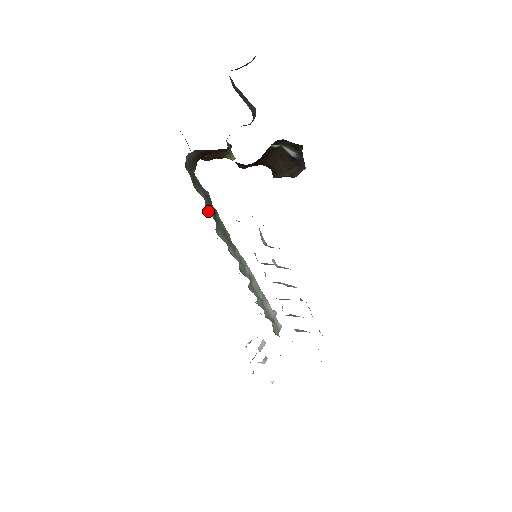
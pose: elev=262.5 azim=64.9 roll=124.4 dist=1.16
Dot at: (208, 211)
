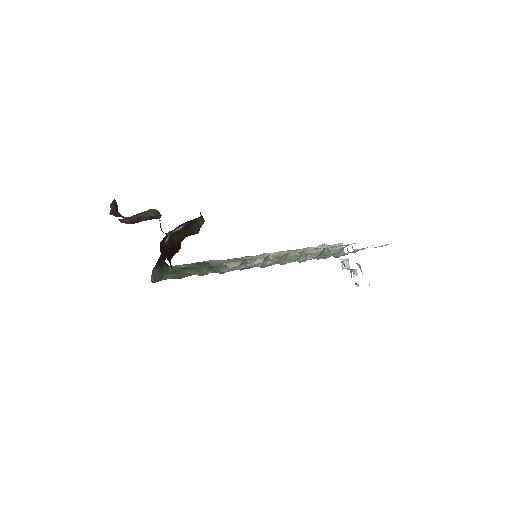
Dot at: occluded
